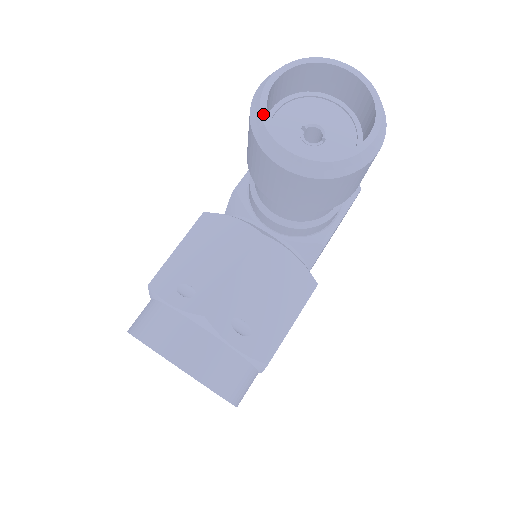
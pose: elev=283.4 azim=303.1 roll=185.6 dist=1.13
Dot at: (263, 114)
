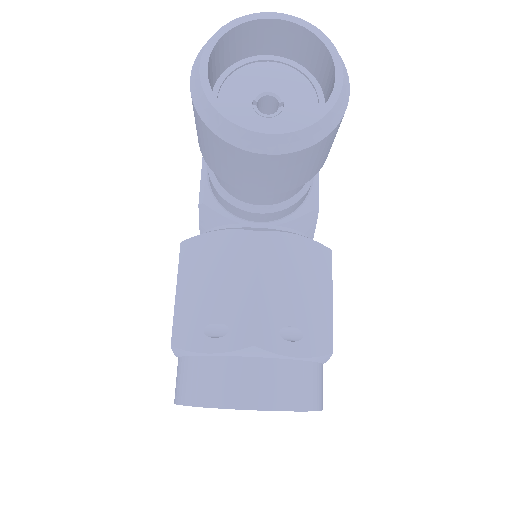
Dot at: (217, 108)
